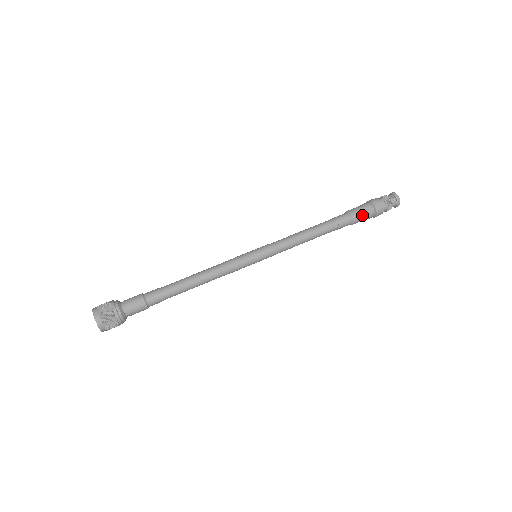
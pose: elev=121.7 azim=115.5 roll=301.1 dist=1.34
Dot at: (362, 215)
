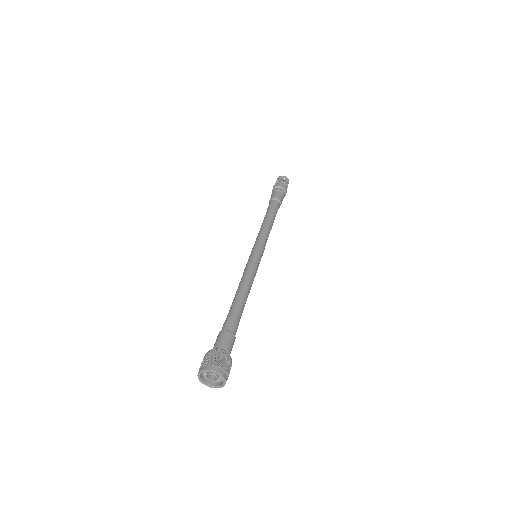
Dot at: (282, 196)
